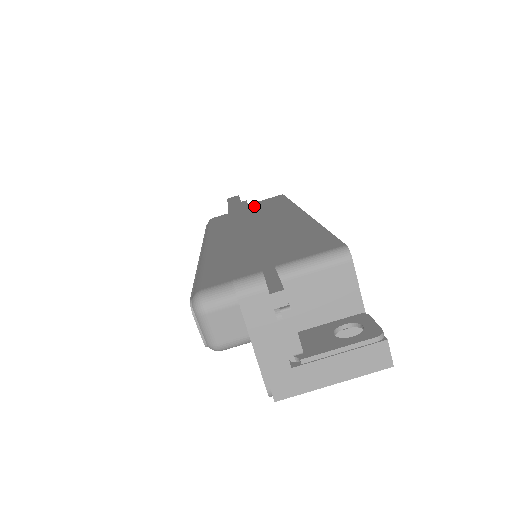
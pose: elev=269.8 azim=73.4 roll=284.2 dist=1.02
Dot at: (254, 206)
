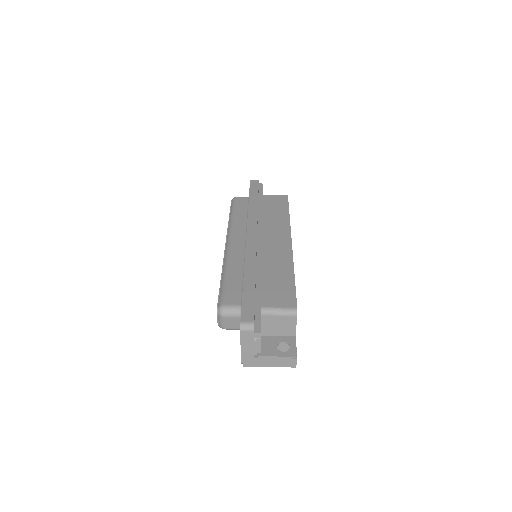
Dot at: (266, 203)
